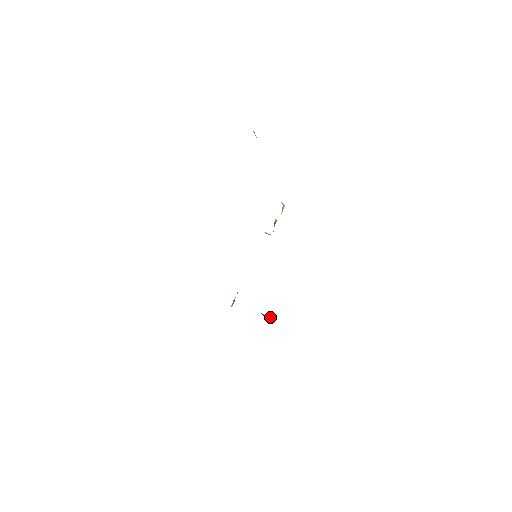
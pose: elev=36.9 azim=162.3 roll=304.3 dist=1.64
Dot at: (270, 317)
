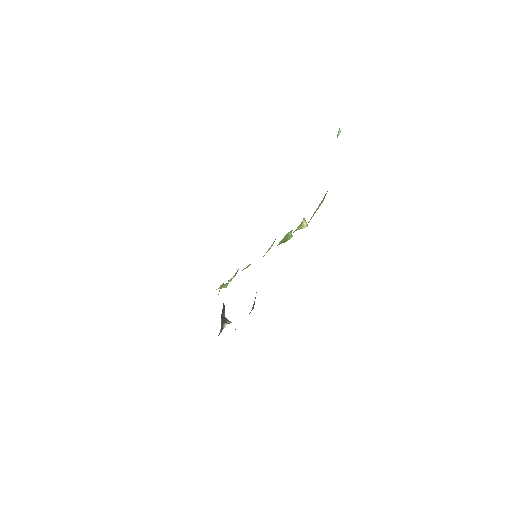
Dot at: (226, 323)
